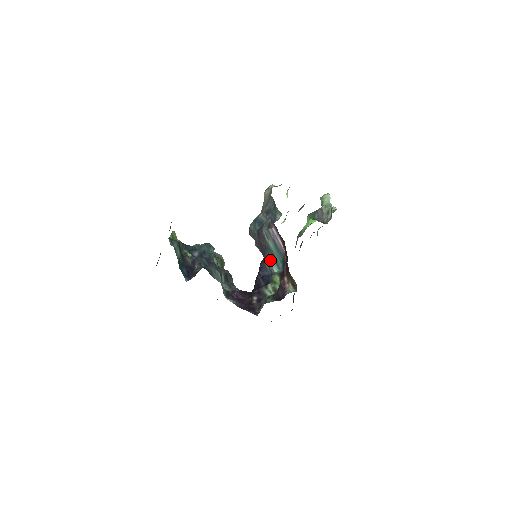
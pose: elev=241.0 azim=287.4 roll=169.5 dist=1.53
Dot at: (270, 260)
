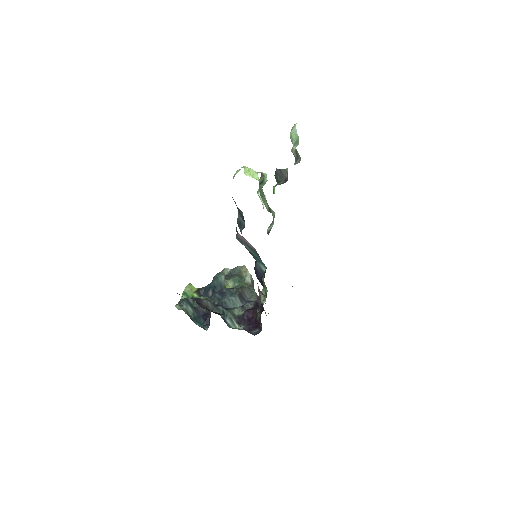
Dot at: (256, 262)
